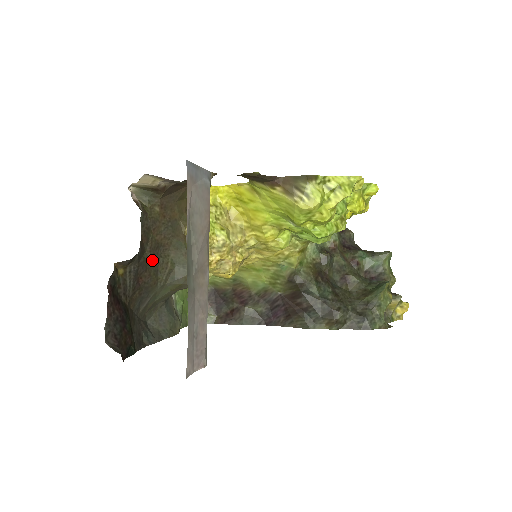
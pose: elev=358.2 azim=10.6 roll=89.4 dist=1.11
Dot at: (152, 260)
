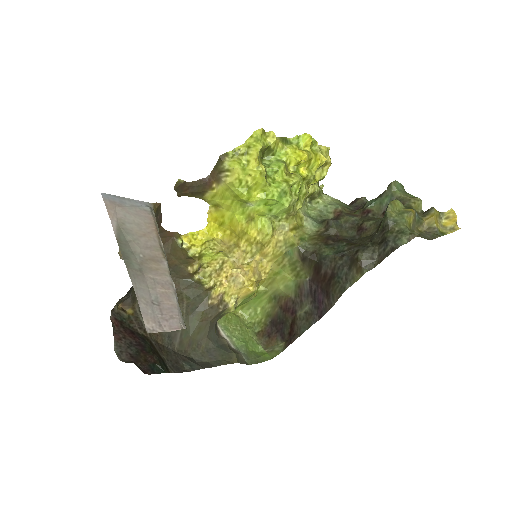
Dot at: occluded
